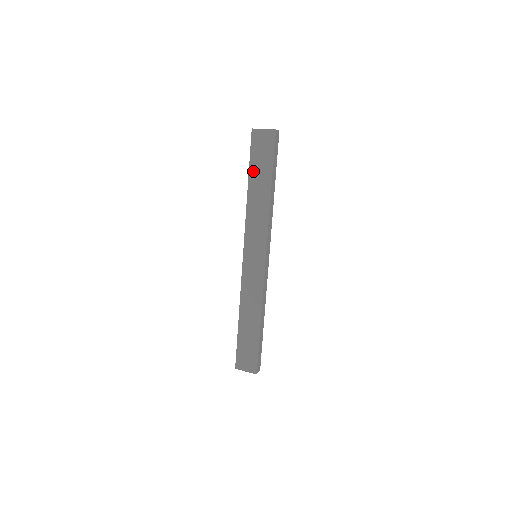
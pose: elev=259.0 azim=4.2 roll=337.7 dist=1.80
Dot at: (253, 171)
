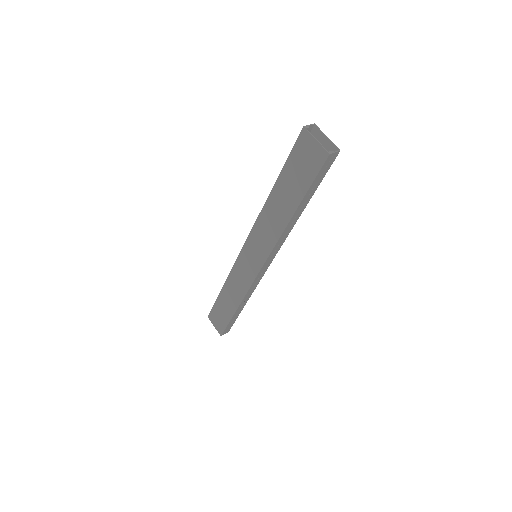
Dot at: (284, 178)
